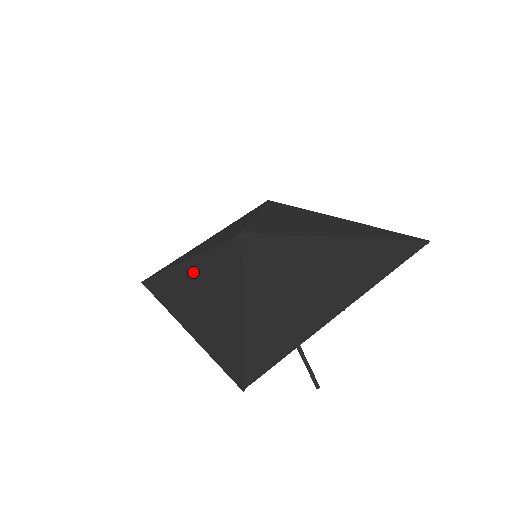
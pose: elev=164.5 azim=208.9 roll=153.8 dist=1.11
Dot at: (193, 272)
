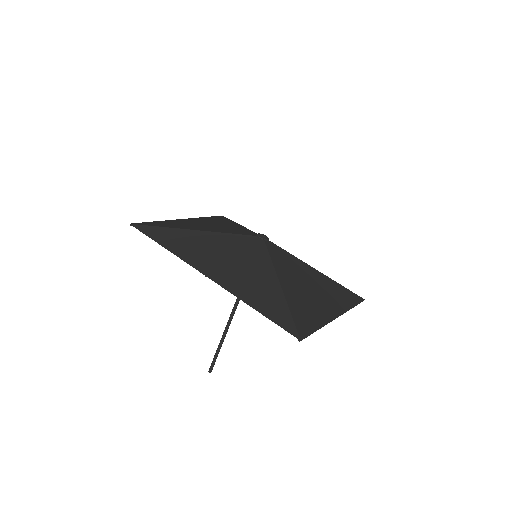
Dot at: (210, 243)
